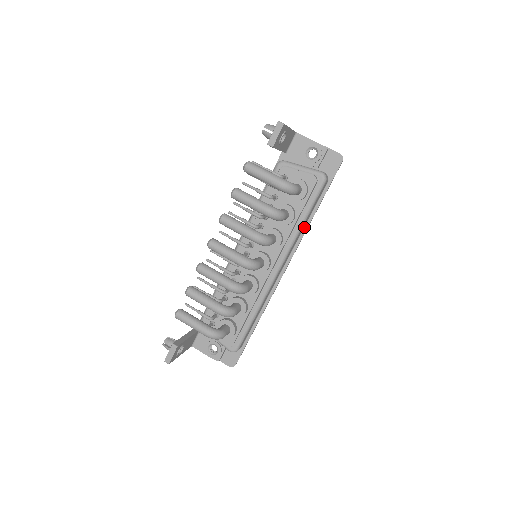
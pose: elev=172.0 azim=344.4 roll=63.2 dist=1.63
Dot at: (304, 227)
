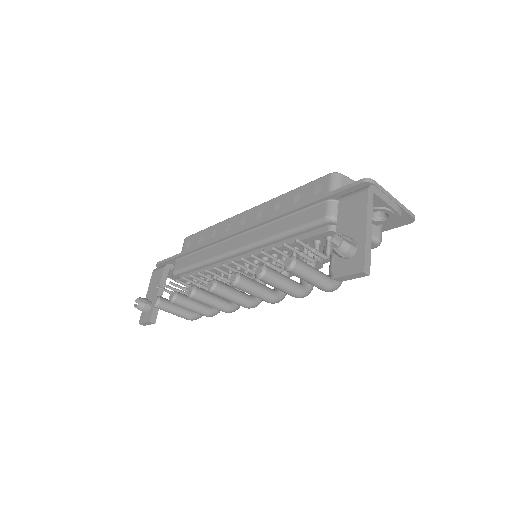
Dot at: occluded
